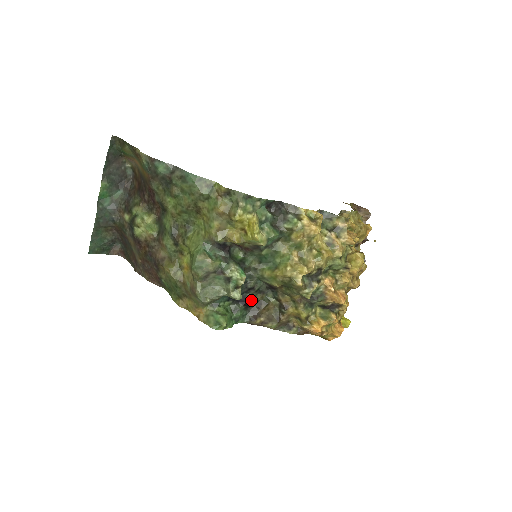
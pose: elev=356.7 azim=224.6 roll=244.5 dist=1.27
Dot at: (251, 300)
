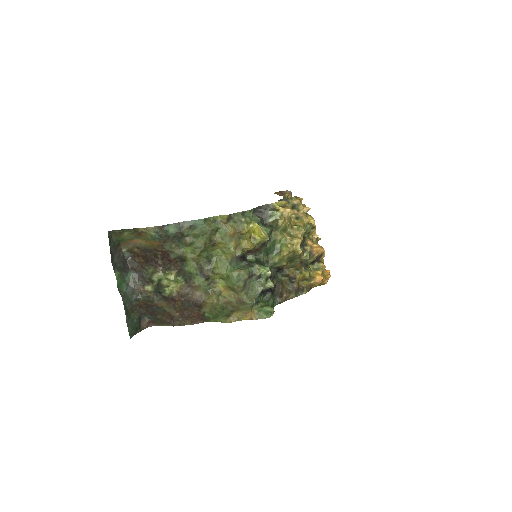
Dot at: occluded
